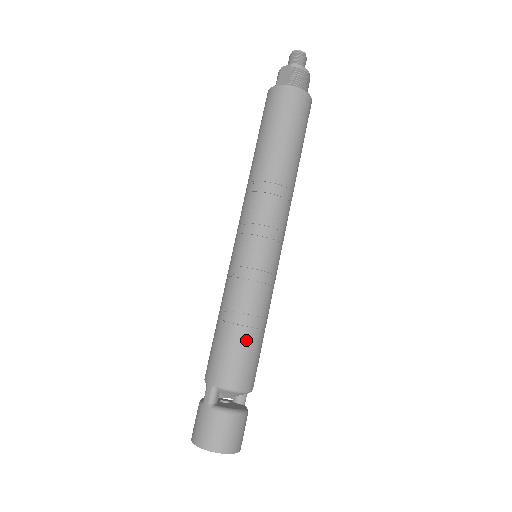
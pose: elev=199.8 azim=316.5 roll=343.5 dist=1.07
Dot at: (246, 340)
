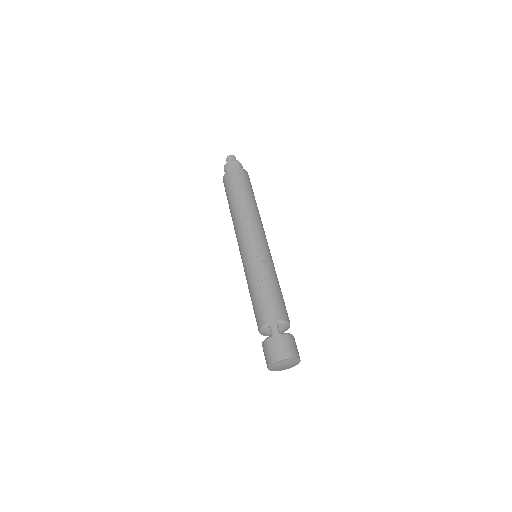
Dot at: (280, 294)
